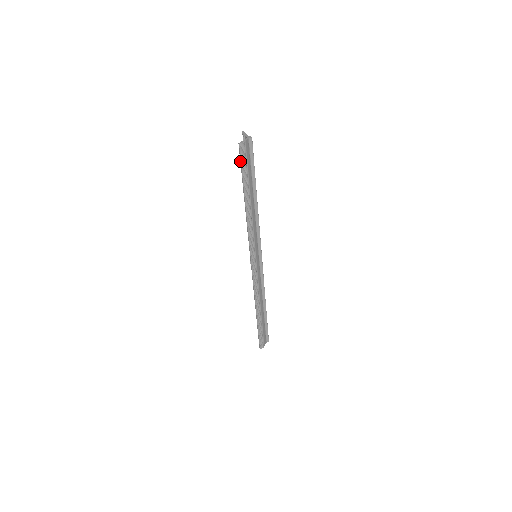
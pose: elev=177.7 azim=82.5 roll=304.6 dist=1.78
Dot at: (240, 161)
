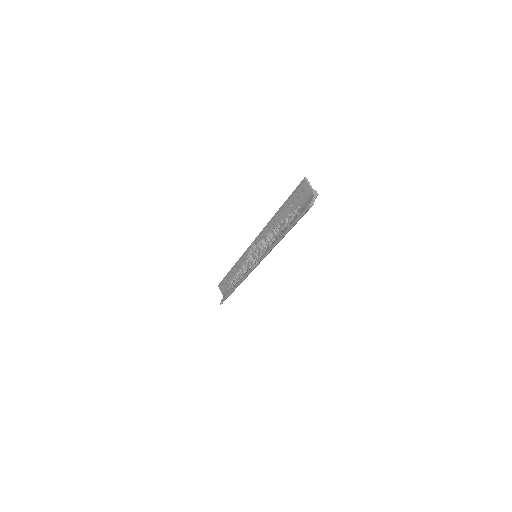
Dot at: (300, 216)
